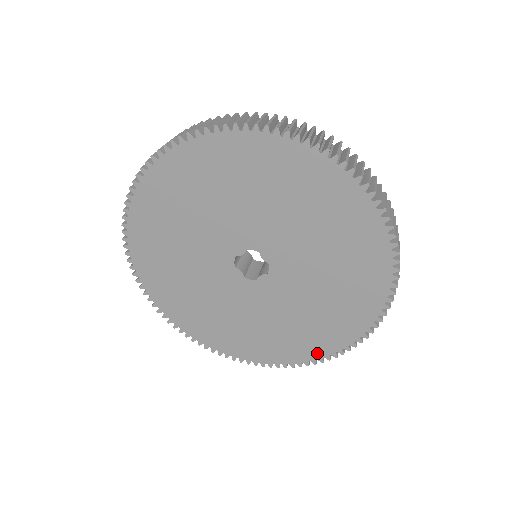
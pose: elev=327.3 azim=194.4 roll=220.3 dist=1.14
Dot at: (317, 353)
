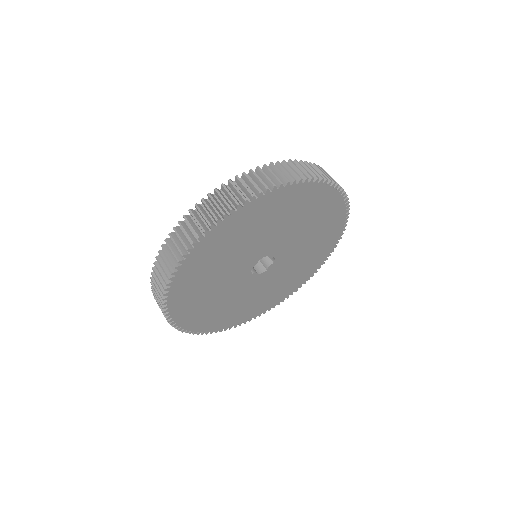
Dot at: (306, 278)
